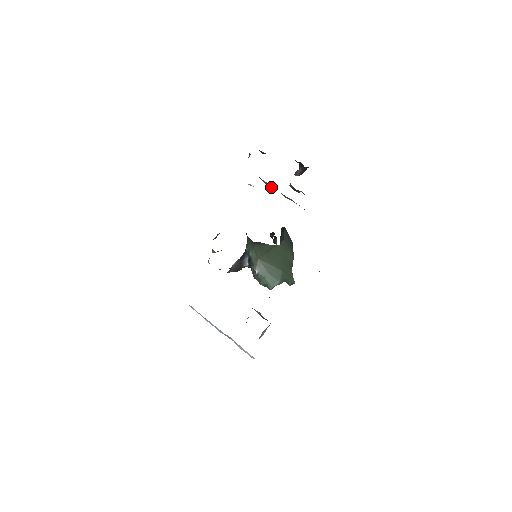
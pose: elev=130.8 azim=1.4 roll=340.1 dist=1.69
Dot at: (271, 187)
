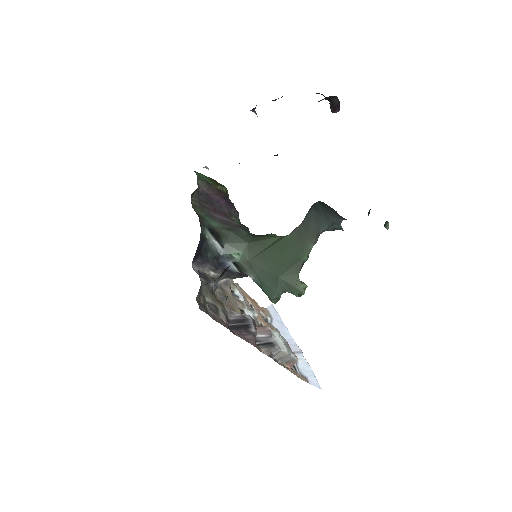
Dot at: occluded
